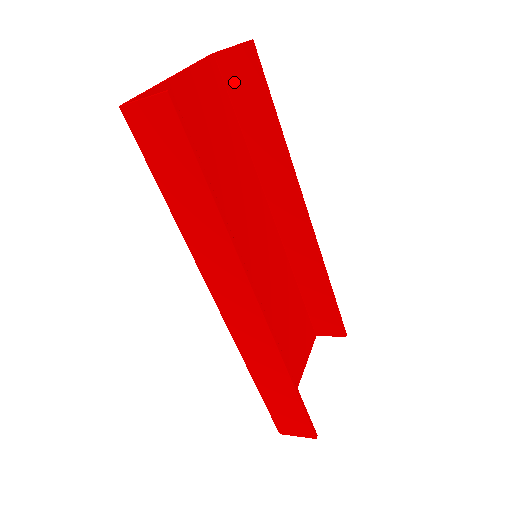
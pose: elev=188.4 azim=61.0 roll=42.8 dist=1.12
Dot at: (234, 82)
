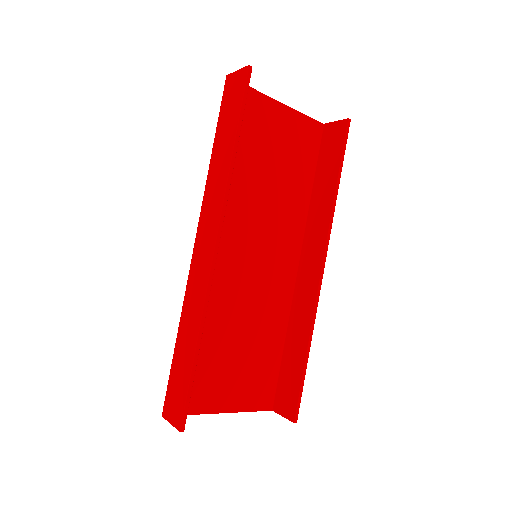
Dot at: (326, 145)
